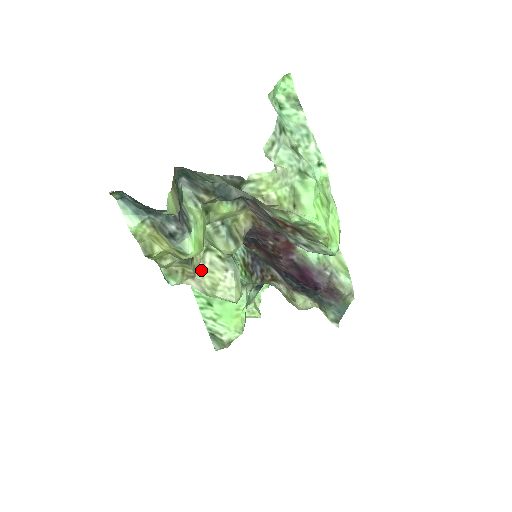
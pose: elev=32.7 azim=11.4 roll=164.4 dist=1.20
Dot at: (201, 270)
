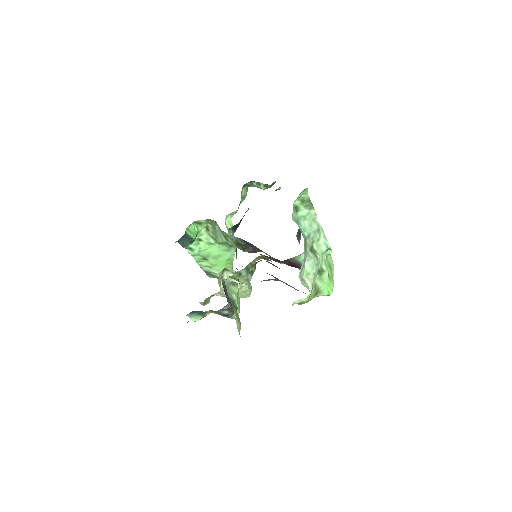
Dot at: (222, 286)
